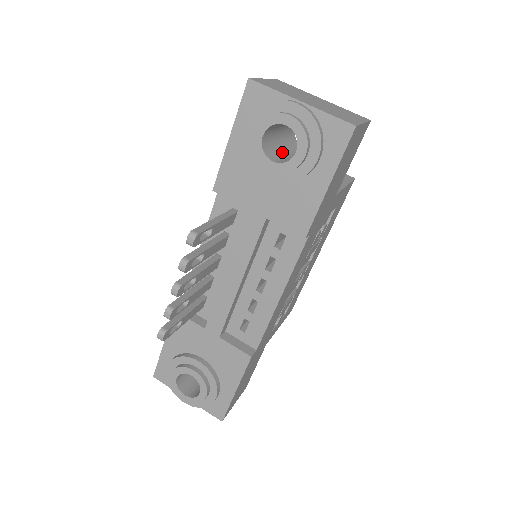
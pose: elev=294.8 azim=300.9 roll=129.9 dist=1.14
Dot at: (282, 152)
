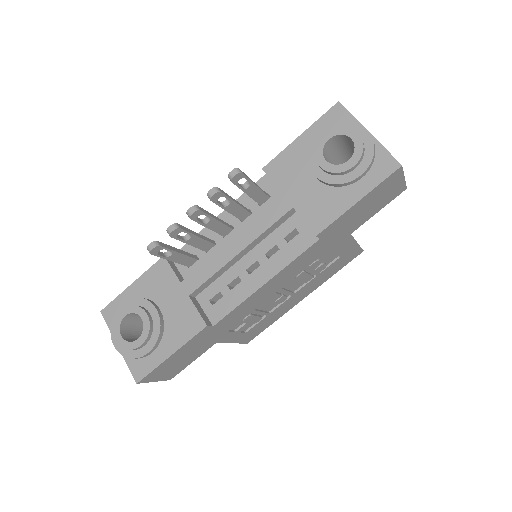
Dot at: occluded
